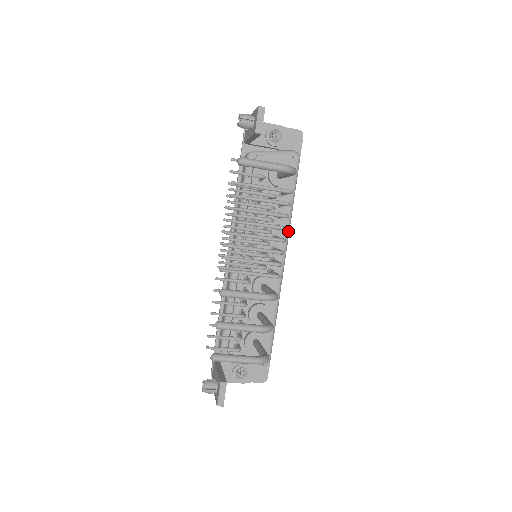
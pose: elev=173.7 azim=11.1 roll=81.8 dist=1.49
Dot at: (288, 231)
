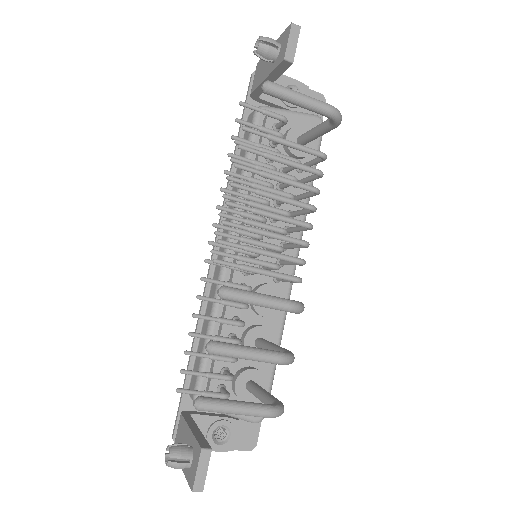
Dot at: occluded
